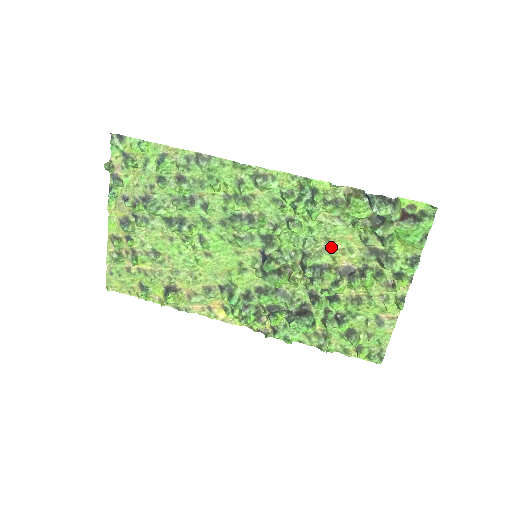
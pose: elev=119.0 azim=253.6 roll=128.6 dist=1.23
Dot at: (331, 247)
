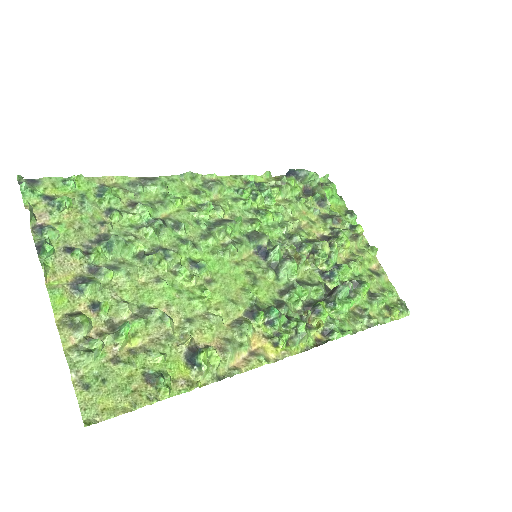
Dot at: (300, 225)
